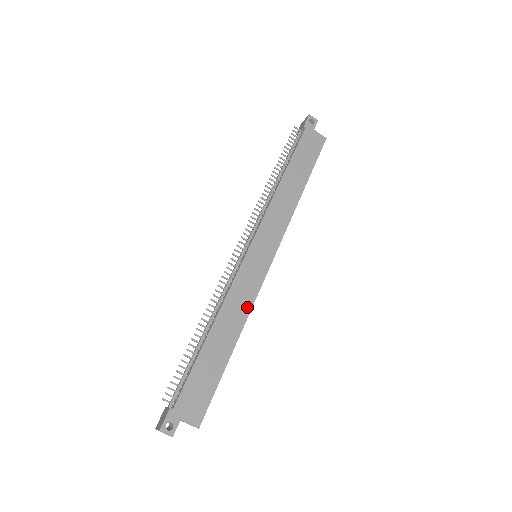
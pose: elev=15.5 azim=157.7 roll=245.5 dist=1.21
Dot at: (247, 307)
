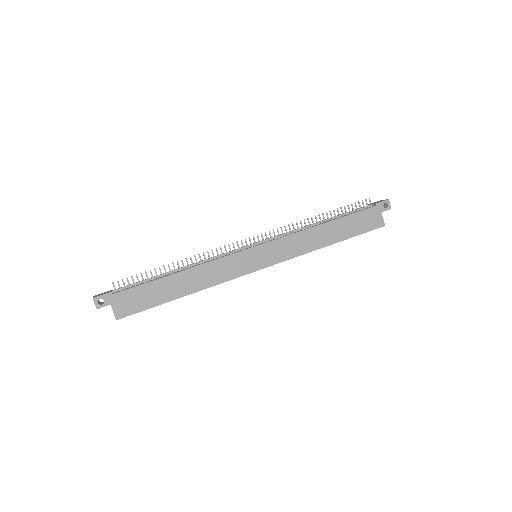
Dot at: (217, 281)
